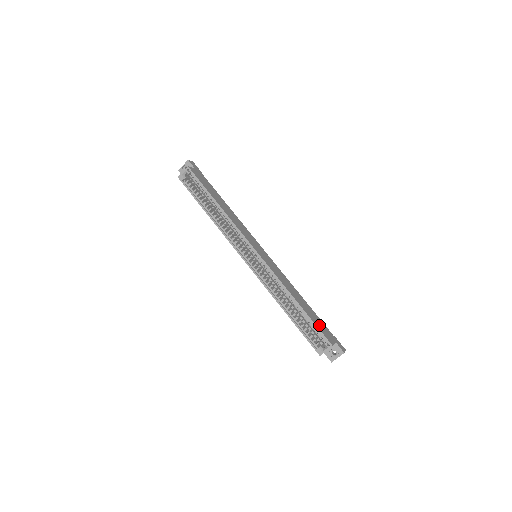
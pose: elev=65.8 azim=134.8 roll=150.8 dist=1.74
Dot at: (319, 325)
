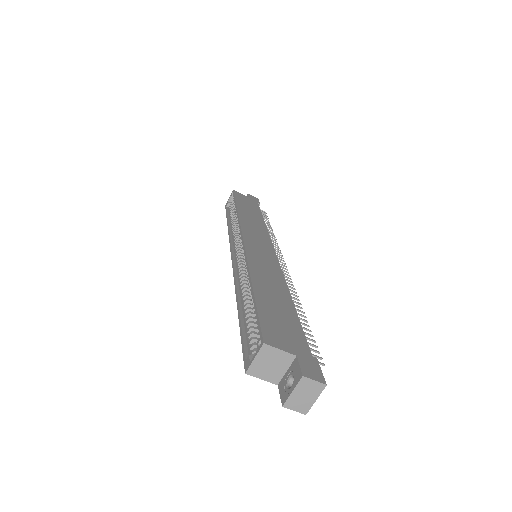
Dot at: (274, 320)
